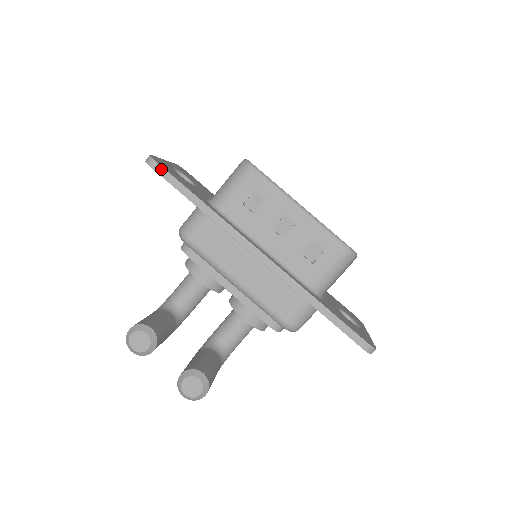
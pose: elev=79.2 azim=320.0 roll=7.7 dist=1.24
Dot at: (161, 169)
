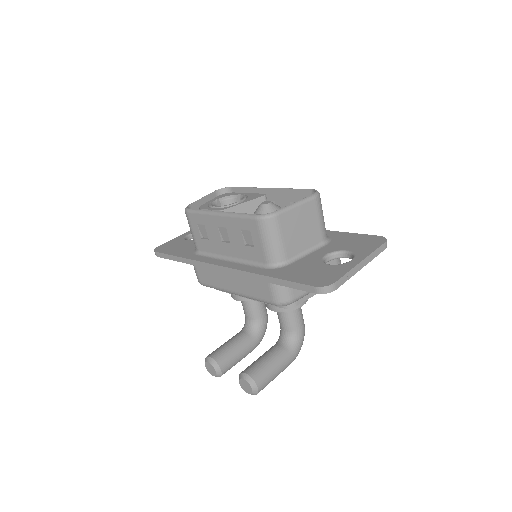
Dot at: (159, 254)
